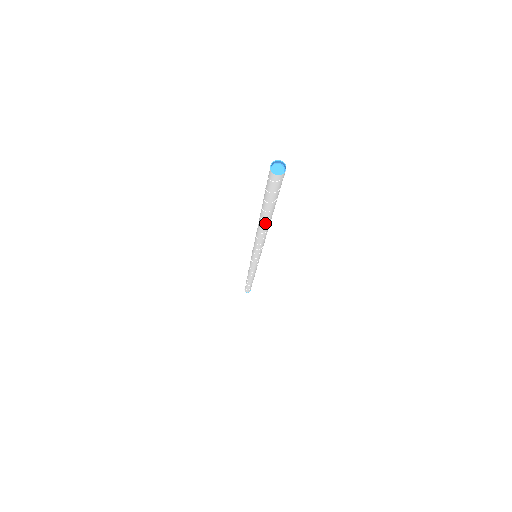
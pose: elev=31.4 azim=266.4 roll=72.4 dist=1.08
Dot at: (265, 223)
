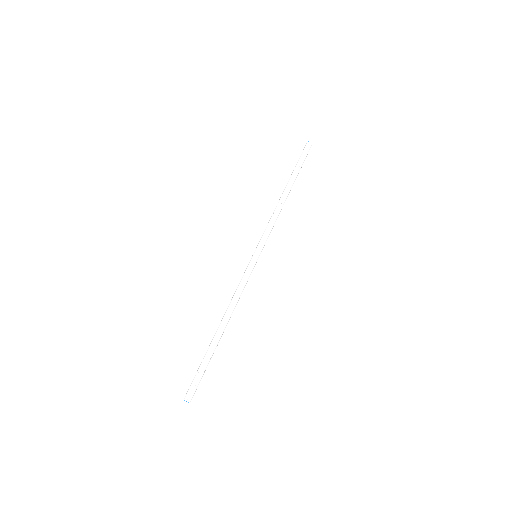
Dot at: (219, 337)
